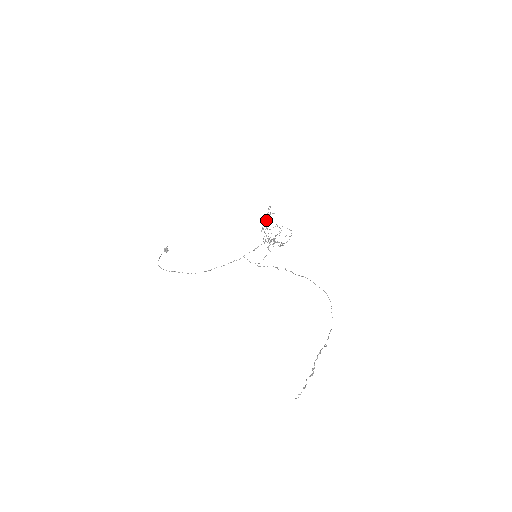
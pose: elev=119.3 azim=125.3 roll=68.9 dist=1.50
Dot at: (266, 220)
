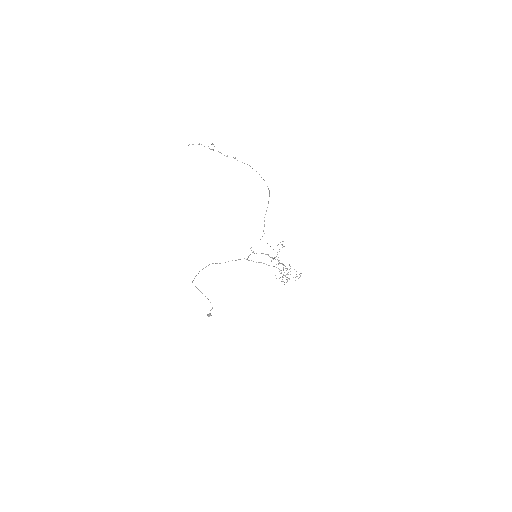
Dot at: occluded
